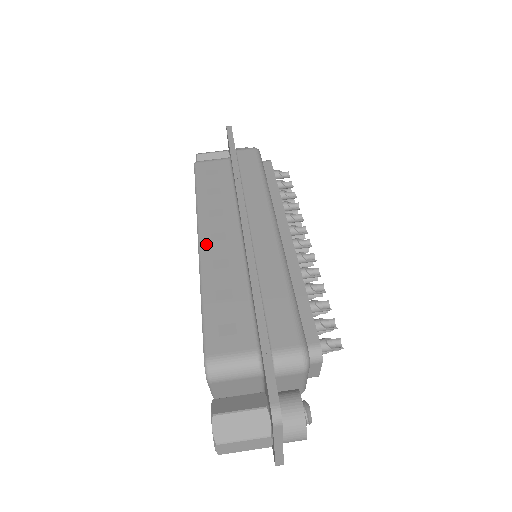
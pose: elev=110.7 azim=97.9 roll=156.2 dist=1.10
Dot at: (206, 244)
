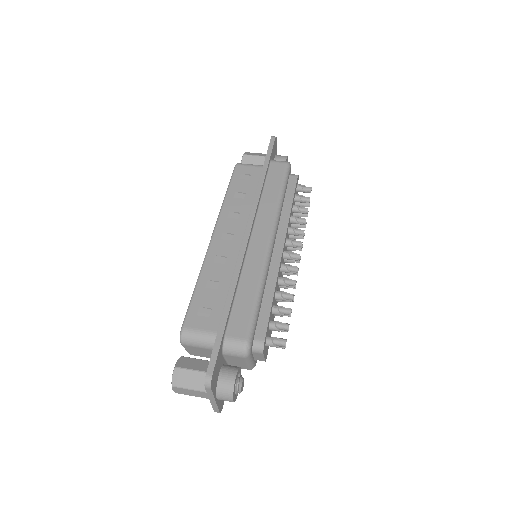
Dot at: (216, 240)
